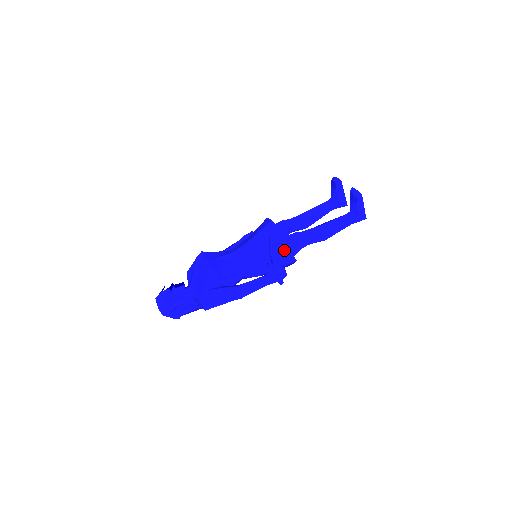
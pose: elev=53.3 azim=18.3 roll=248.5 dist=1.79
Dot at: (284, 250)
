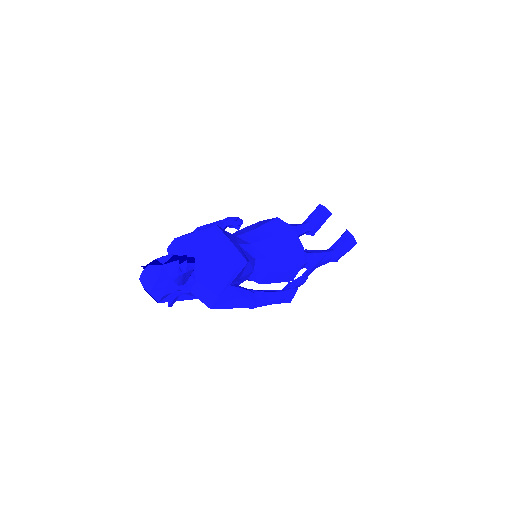
Dot at: (297, 268)
